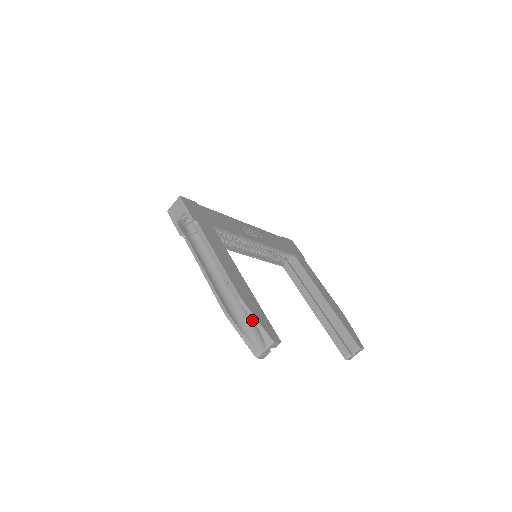
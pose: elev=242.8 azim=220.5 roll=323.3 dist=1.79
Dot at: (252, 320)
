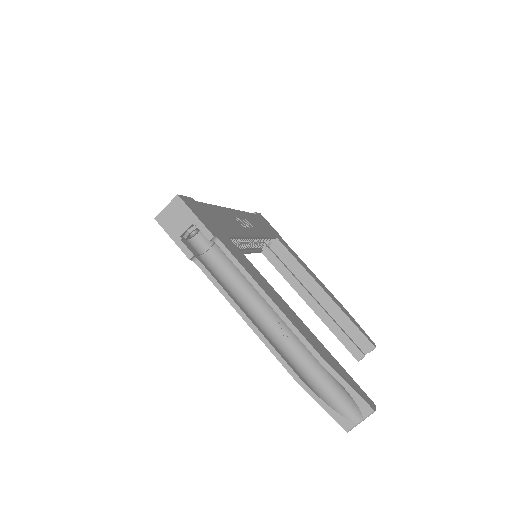
Dot at: (336, 383)
